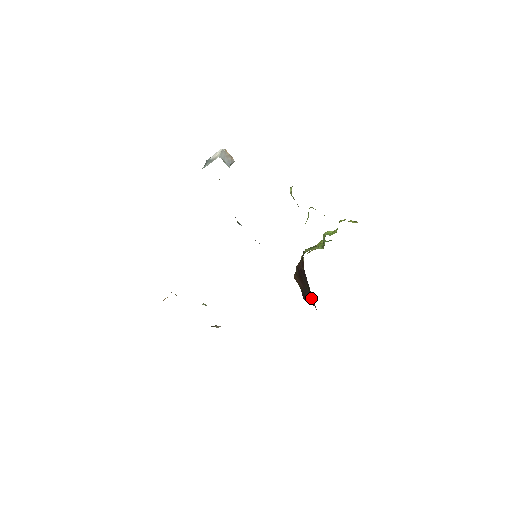
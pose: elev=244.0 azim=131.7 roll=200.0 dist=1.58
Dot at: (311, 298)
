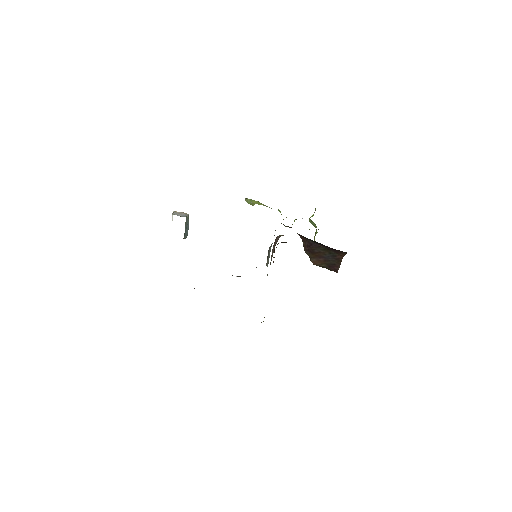
Dot at: (334, 256)
